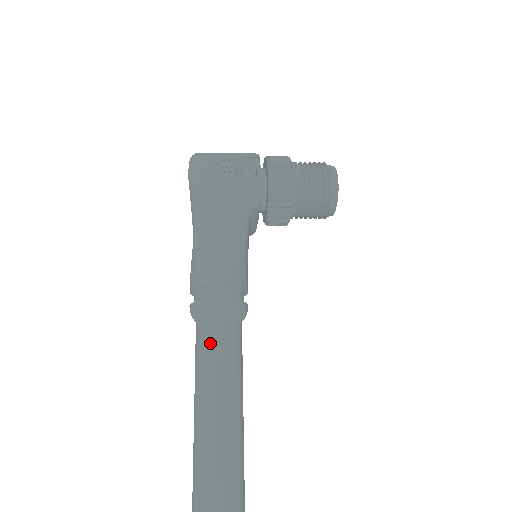
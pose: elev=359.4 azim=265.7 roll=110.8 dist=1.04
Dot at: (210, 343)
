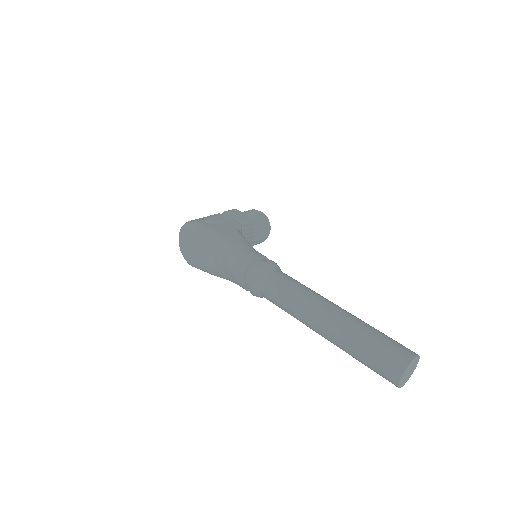
Dot at: (282, 280)
